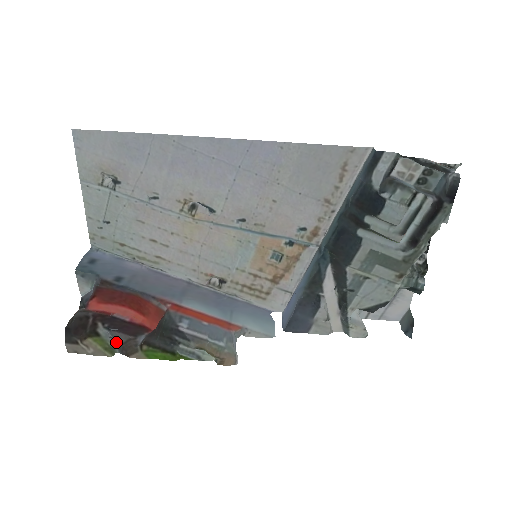
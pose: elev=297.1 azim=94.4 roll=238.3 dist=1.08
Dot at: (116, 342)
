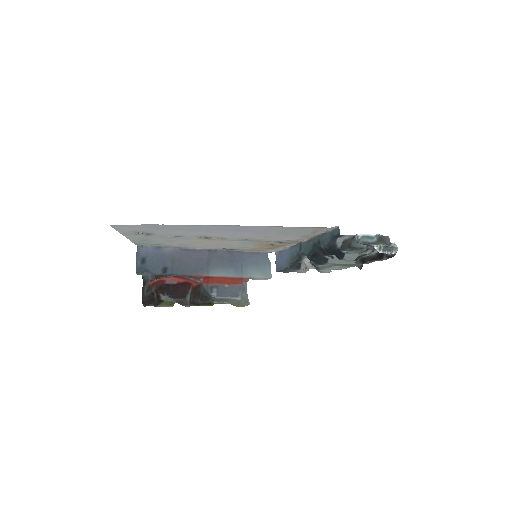
Dot at: (173, 299)
